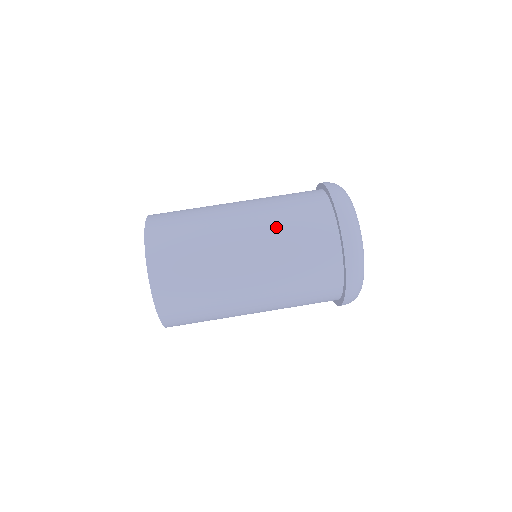
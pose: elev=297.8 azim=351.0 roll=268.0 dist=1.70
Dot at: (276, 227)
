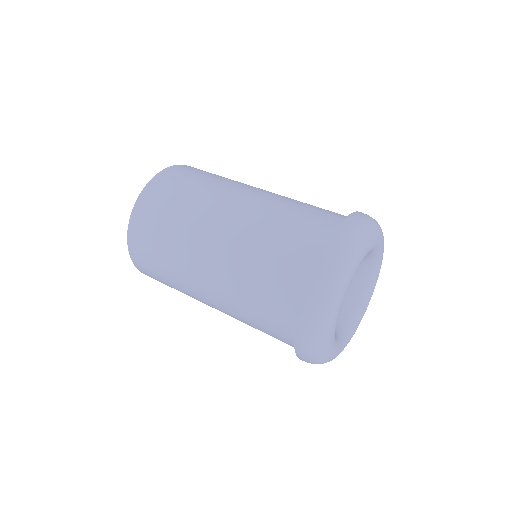
Dot at: (239, 275)
